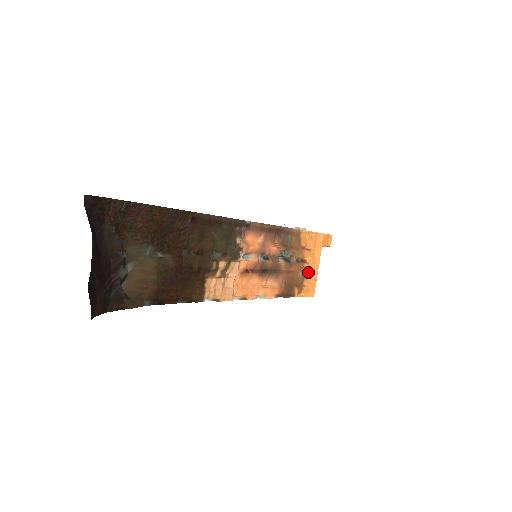
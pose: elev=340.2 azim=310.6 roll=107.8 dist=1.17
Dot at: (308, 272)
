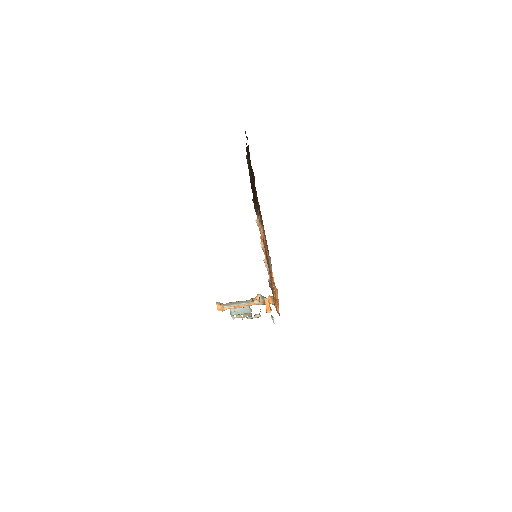
Dot at: (275, 298)
